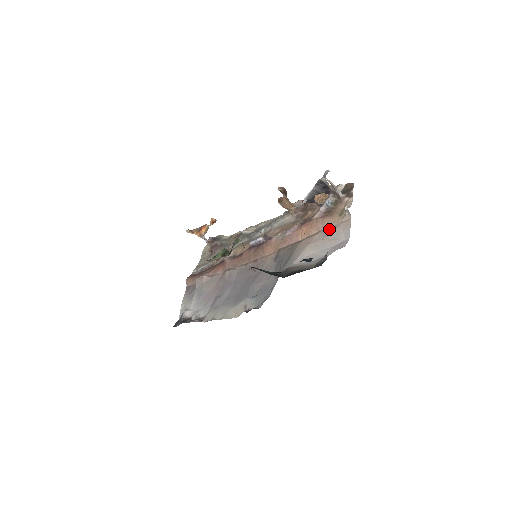
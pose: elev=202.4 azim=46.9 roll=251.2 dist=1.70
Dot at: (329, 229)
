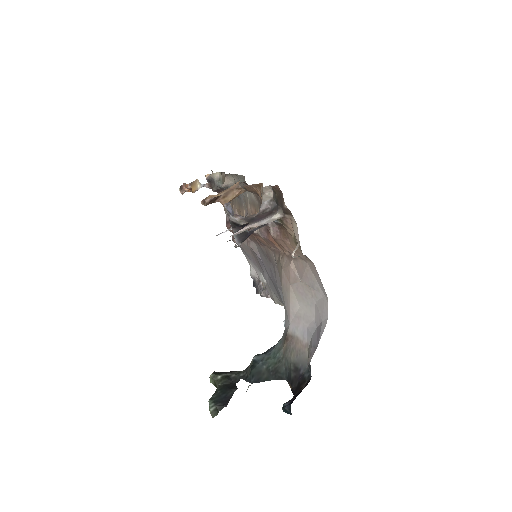
Dot at: (298, 262)
